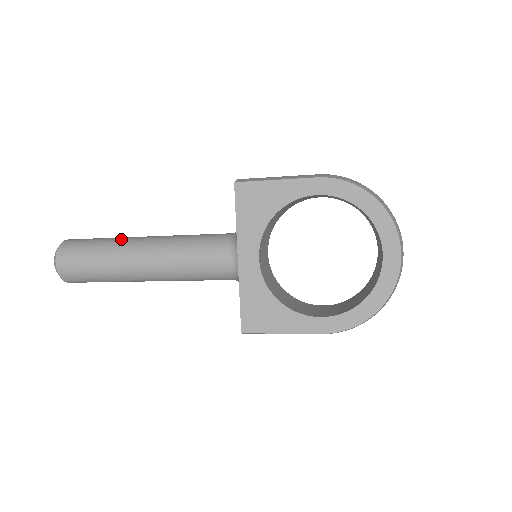
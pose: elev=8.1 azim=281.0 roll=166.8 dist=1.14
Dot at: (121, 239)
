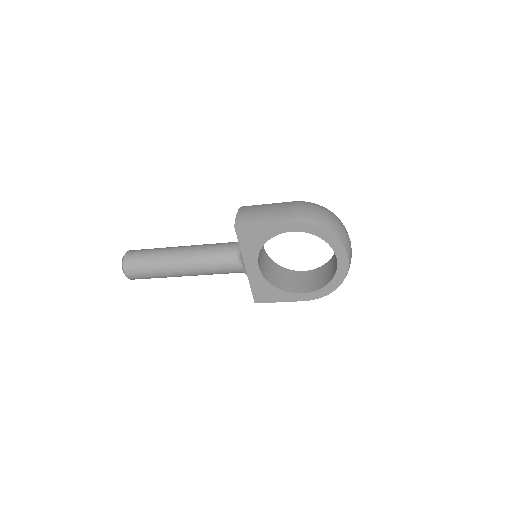
Dot at: (163, 255)
